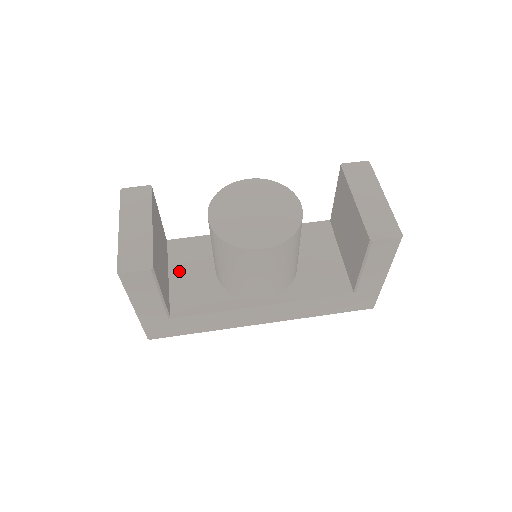
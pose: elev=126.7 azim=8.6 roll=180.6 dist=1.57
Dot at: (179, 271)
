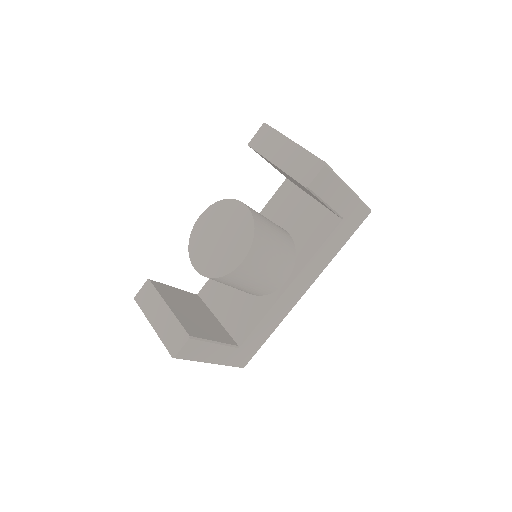
Dot at: (220, 309)
